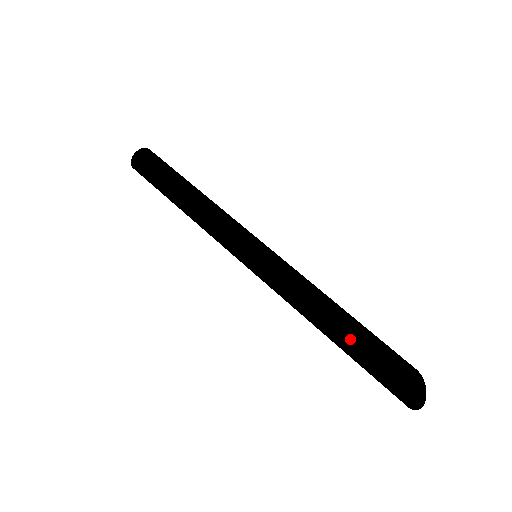
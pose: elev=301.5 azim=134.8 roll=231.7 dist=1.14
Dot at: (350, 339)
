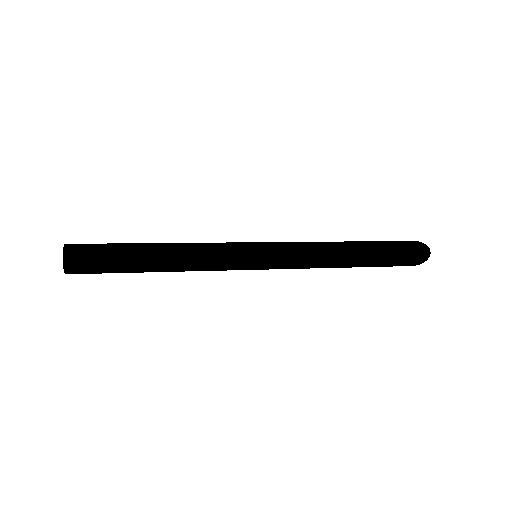
Dot at: (368, 249)
